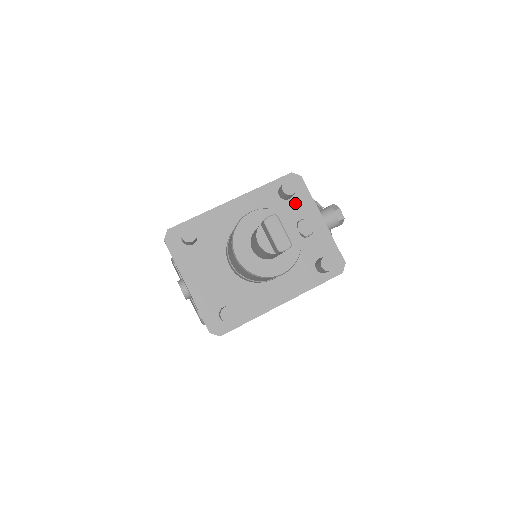
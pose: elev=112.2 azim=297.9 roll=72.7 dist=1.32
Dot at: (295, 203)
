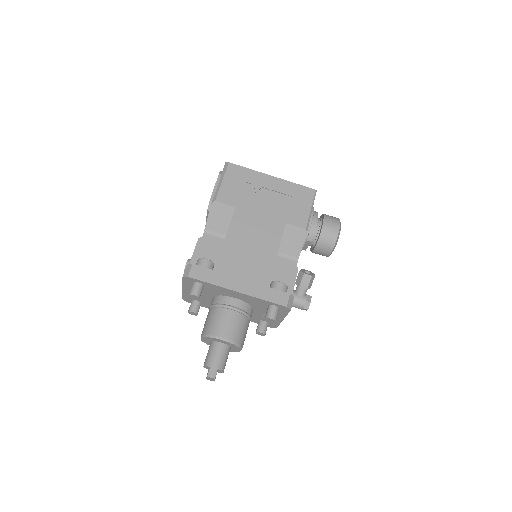
Dot at: occluded
